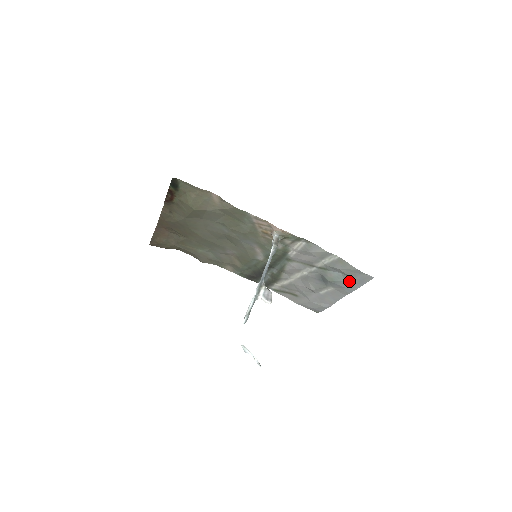
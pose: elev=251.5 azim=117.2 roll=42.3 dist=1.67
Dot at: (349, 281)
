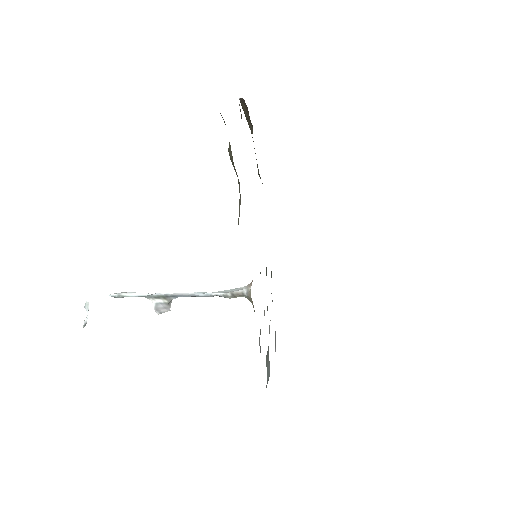
Dot at: occluded
